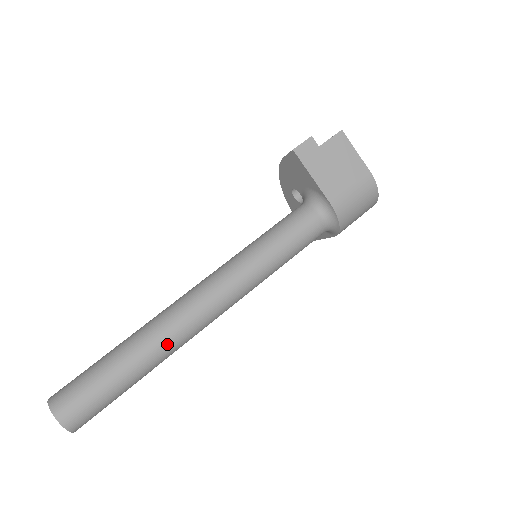
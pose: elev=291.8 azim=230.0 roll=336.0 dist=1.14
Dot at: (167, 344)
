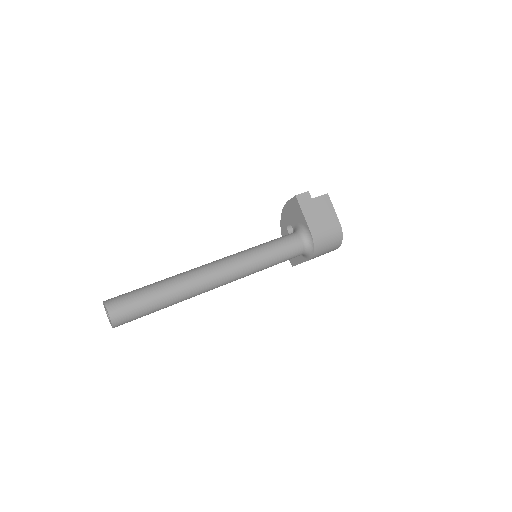
Dot at: (189, 288)
